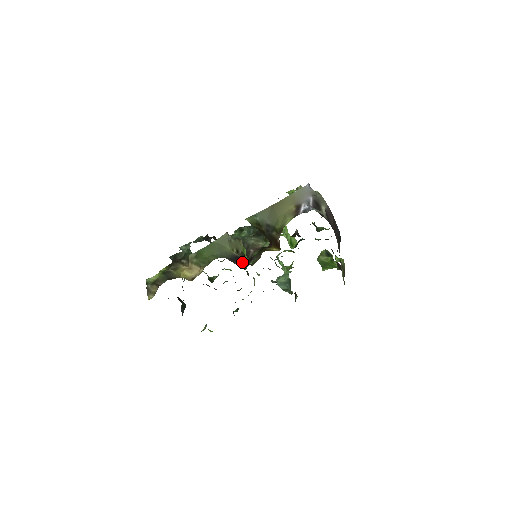
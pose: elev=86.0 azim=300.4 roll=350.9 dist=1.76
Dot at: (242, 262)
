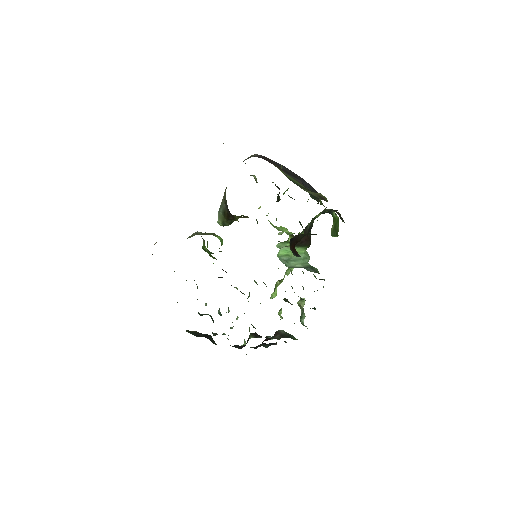
Dot at: occluded
